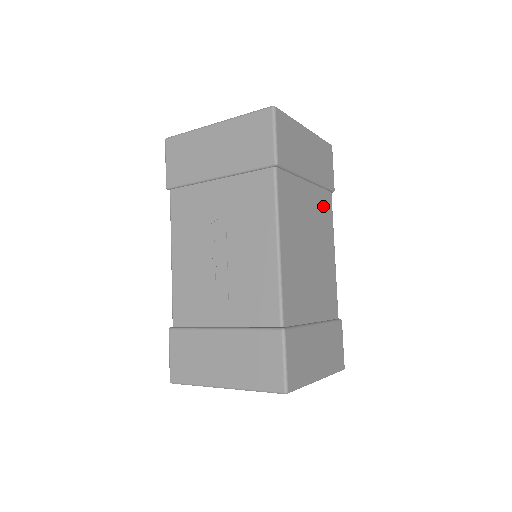
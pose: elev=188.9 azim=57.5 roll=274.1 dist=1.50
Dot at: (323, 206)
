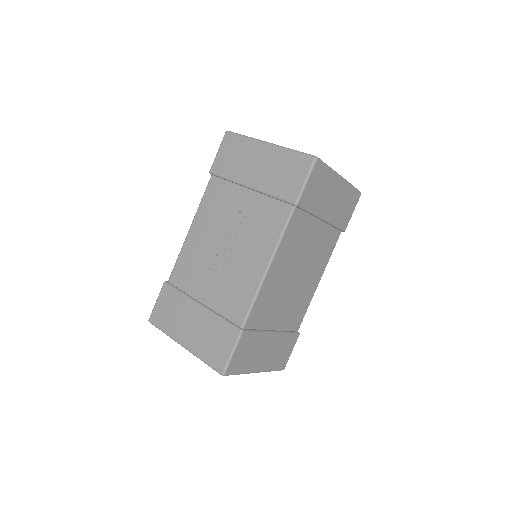
Dot at: (327, 242)
